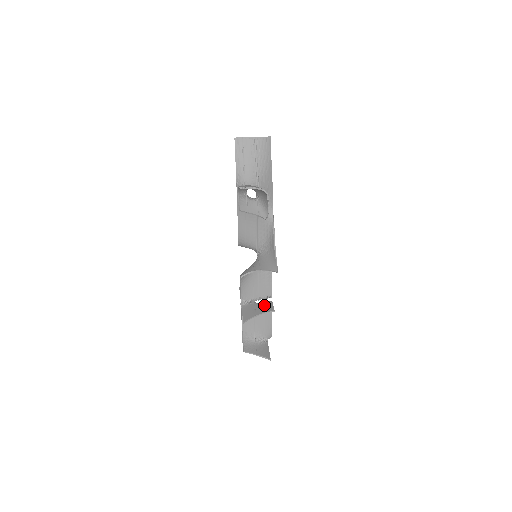
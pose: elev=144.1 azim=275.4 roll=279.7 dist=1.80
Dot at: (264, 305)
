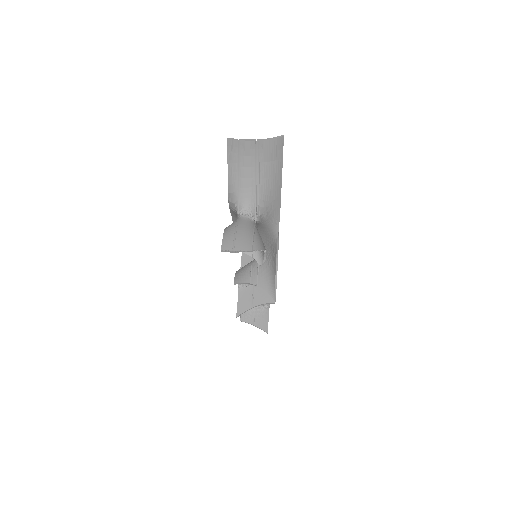
Dot at: occluded
